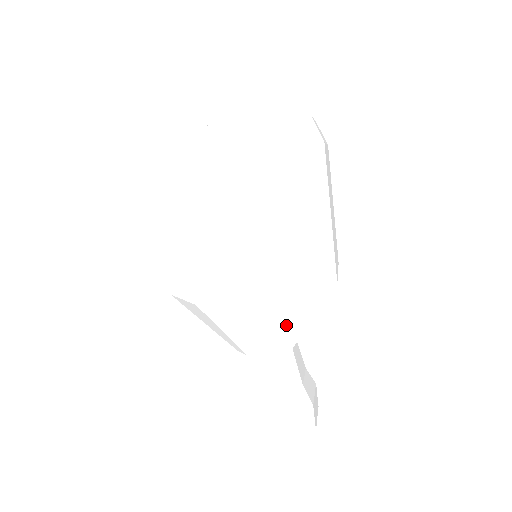
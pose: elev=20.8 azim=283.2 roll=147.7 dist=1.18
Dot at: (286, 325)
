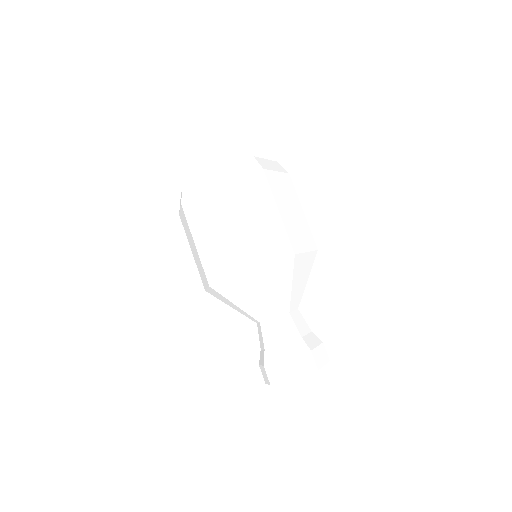
Dot at: (269, 290)
